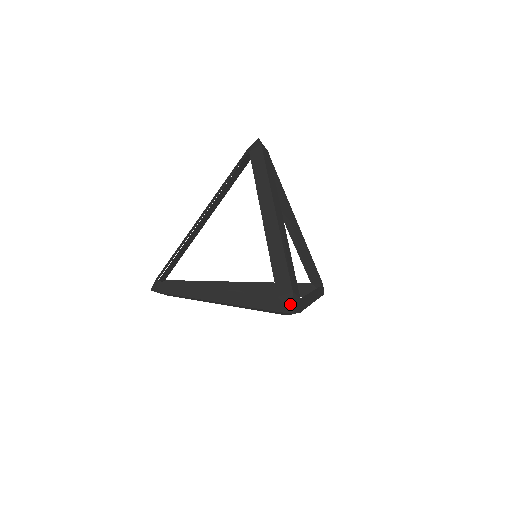
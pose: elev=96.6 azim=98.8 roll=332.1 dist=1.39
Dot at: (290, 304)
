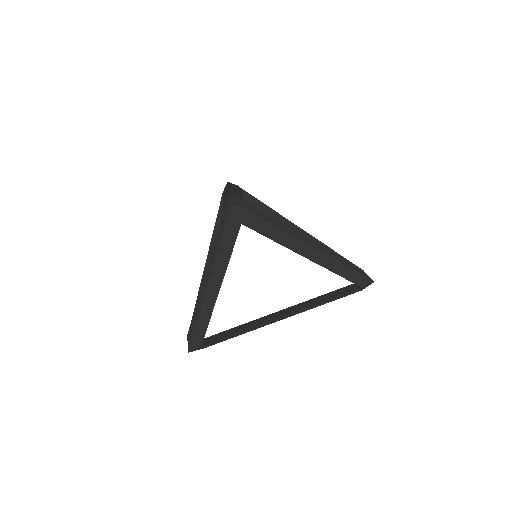
Dot at: (229, 203)
